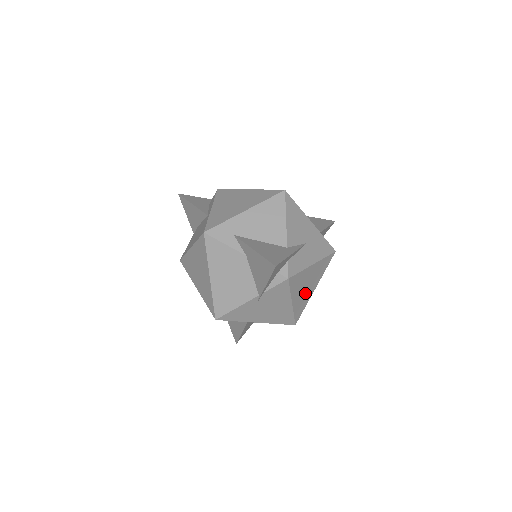
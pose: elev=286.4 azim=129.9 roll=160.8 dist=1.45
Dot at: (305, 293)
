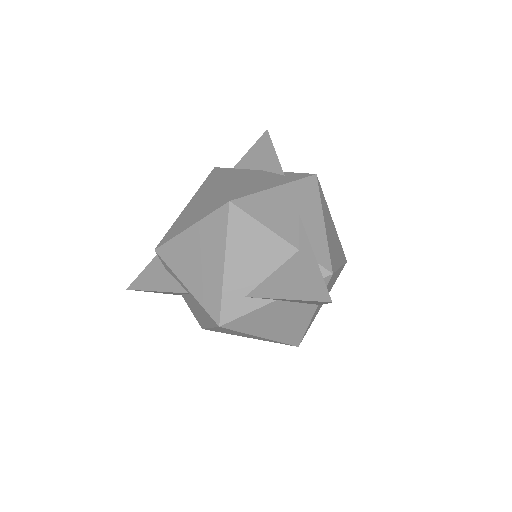
Dot at: (335, 241)
